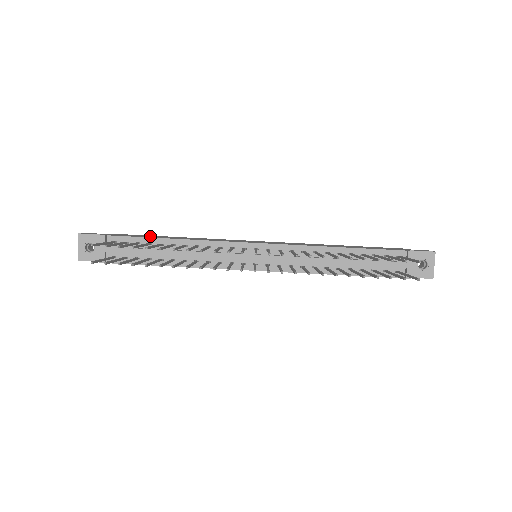
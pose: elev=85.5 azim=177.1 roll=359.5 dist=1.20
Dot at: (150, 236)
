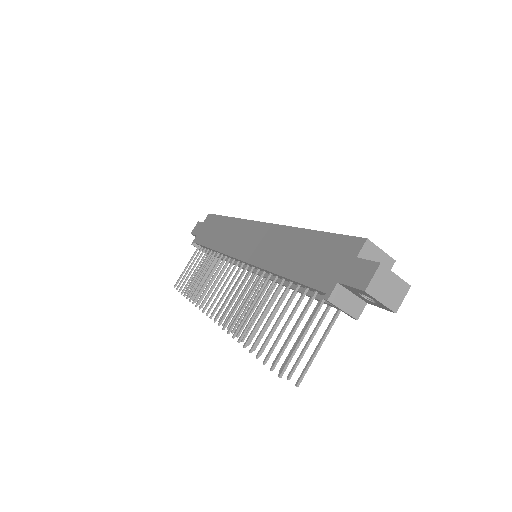
Dot at: (212, 230)
